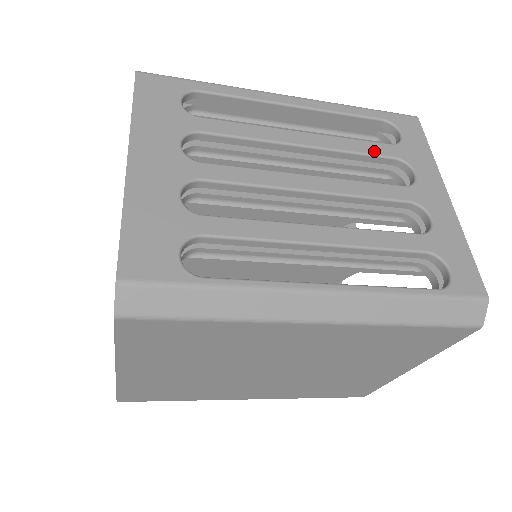
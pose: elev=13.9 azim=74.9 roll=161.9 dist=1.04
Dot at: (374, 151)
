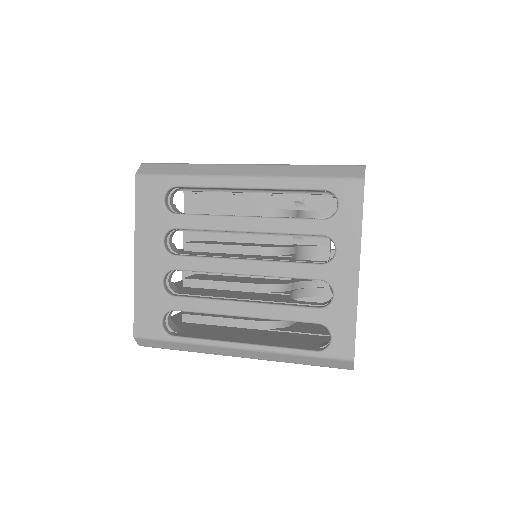
Dot at: (304, 230)
